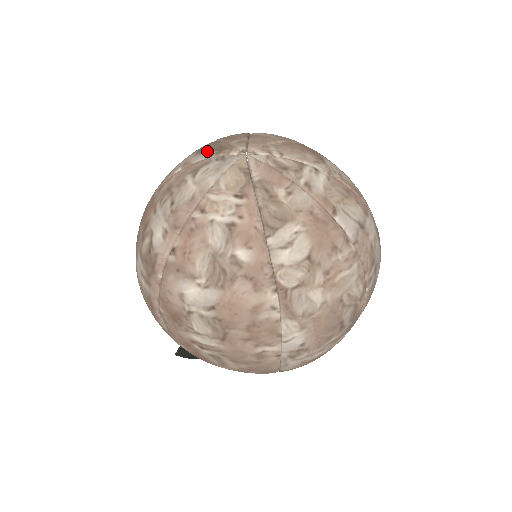
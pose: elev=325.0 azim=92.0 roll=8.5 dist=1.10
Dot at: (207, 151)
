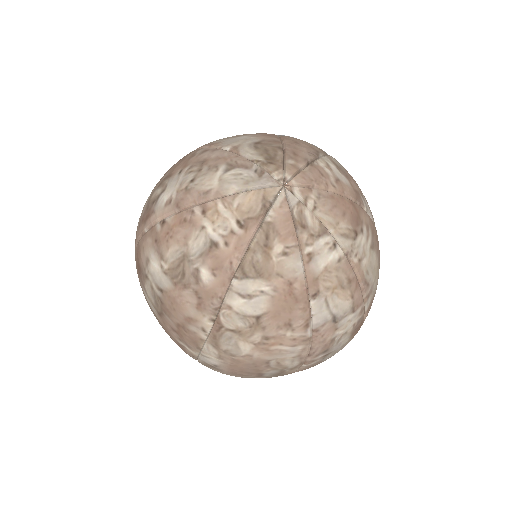
Dot at: (260, 152)
